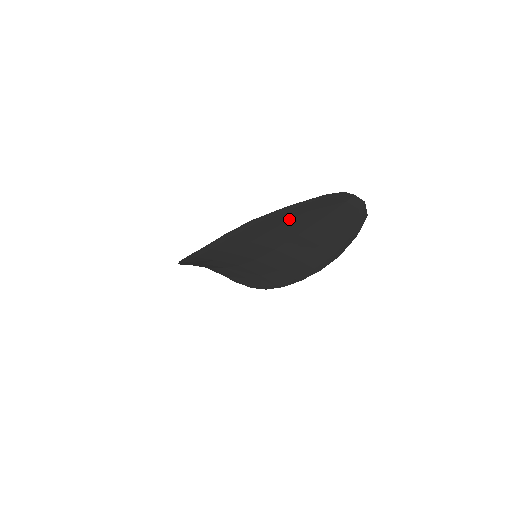
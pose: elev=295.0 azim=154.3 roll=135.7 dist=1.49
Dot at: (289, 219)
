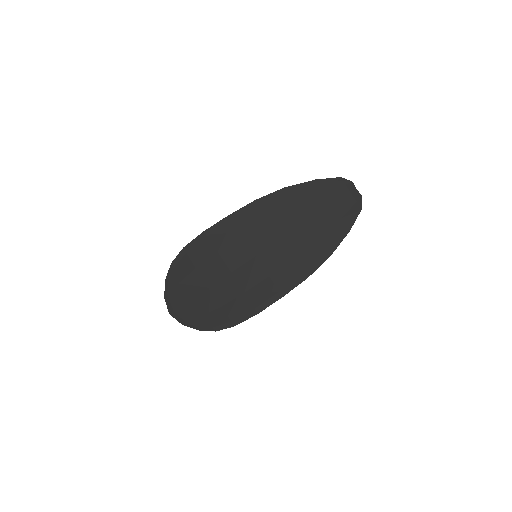
Dot at: (309, 198)
